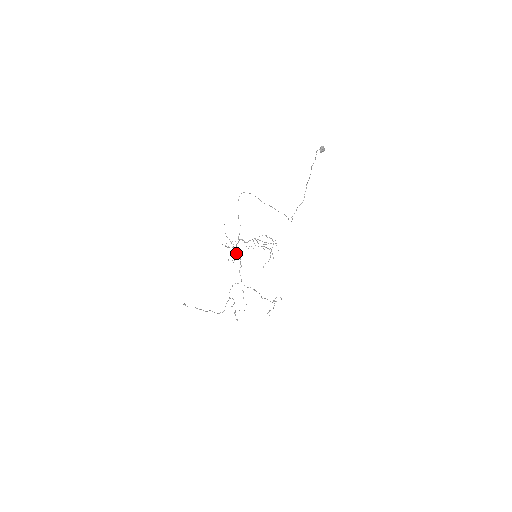
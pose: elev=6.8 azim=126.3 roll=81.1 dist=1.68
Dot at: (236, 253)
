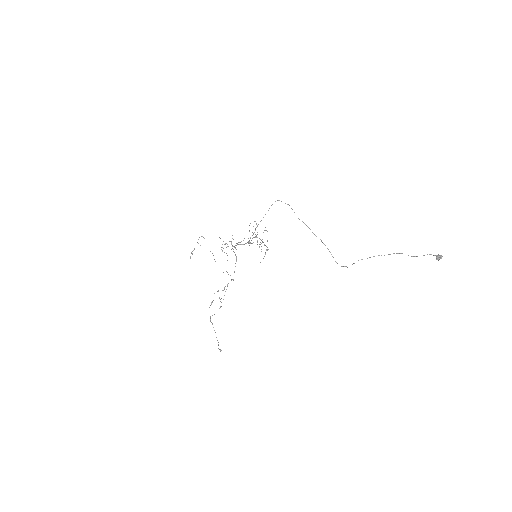
Dot at: occluded
